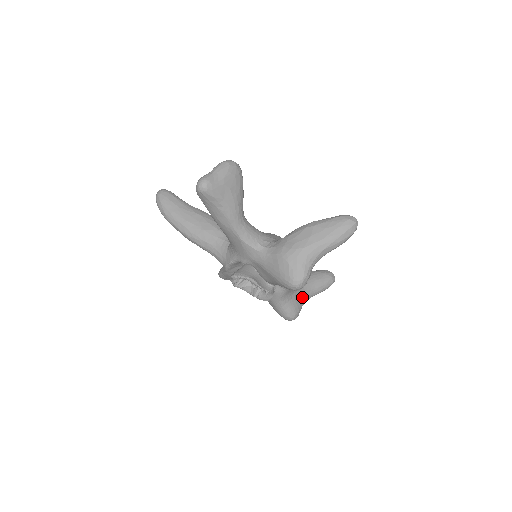
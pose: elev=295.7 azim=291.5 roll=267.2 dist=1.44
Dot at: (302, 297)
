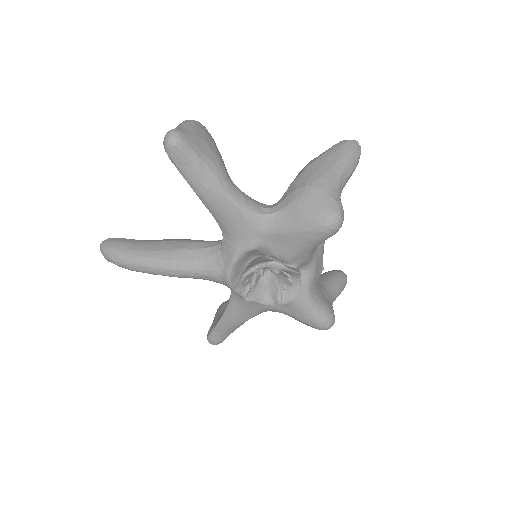
Dot at: (327, 296)
